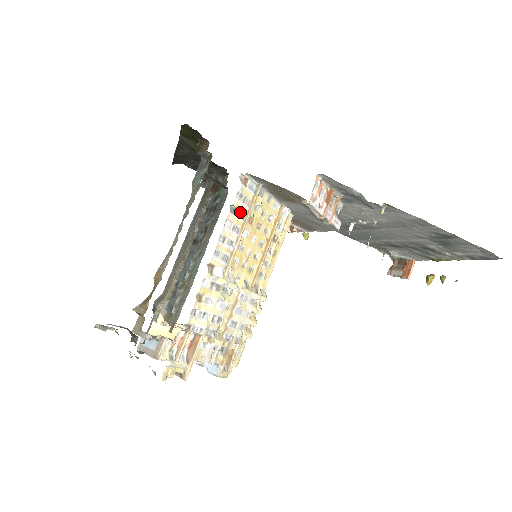
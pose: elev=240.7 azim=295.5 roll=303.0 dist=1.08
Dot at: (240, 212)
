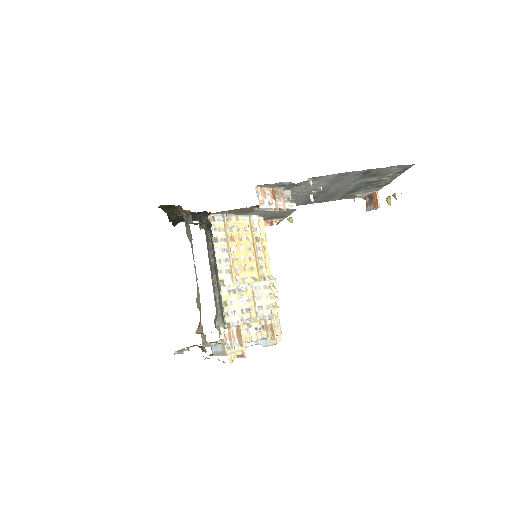
Dot at: (221, 239)
